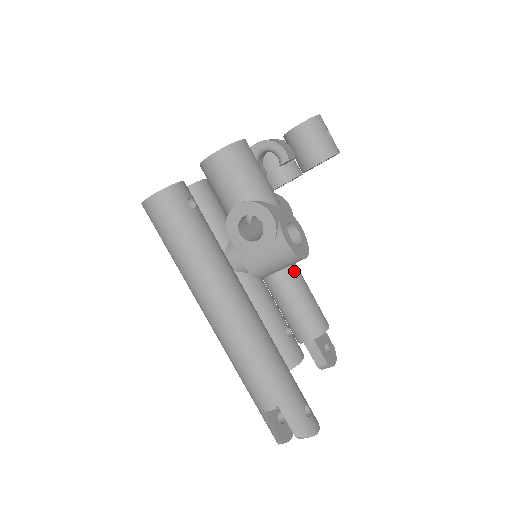
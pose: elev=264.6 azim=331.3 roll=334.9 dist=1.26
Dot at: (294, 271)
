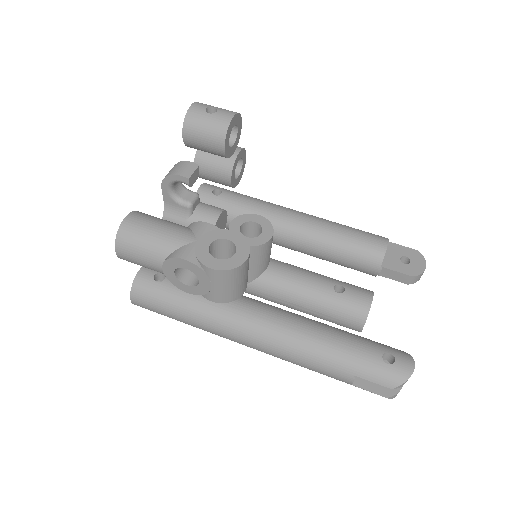
Dot at: (312, 227)
